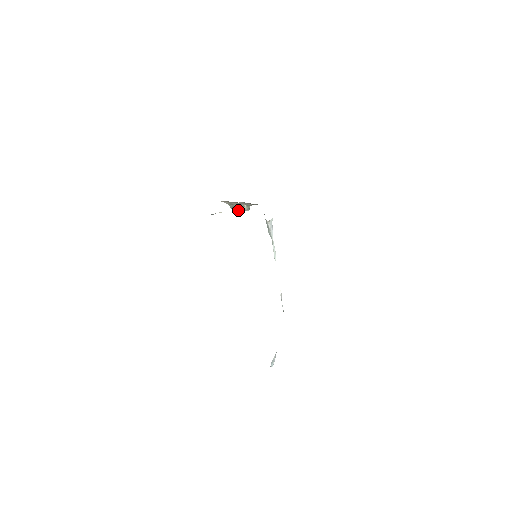
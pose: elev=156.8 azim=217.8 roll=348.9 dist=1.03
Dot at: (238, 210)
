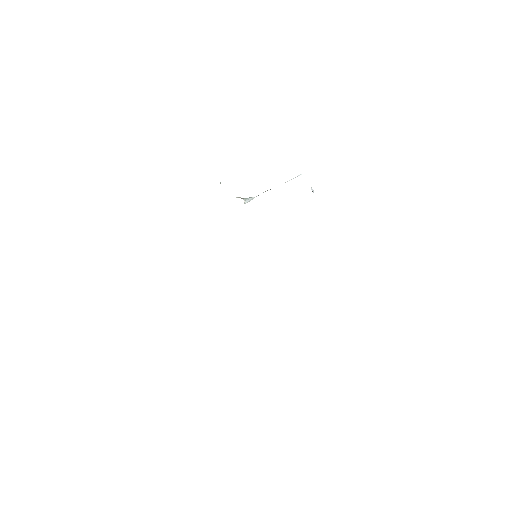
Dot at: occluded
